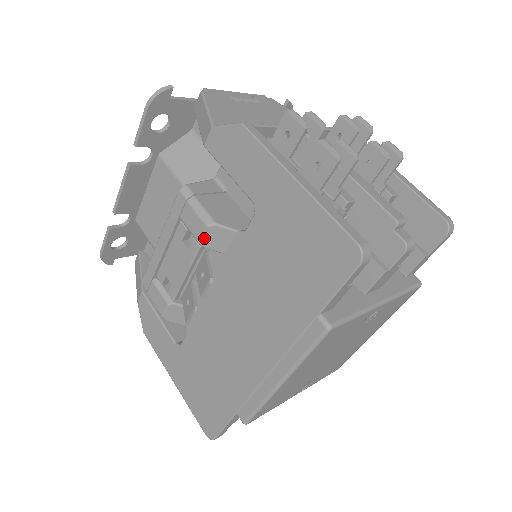
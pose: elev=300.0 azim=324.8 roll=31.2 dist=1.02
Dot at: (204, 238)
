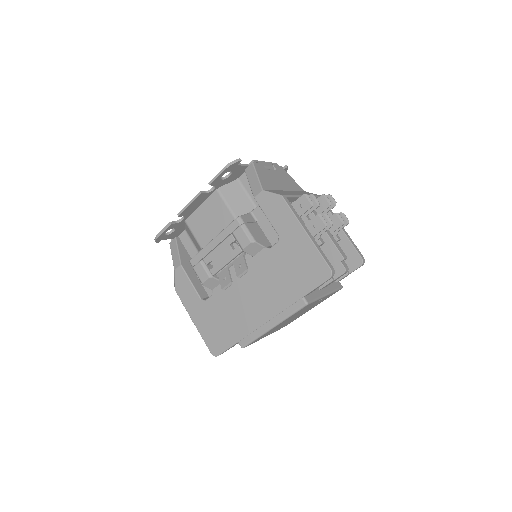
Dot at: (247, 247)
